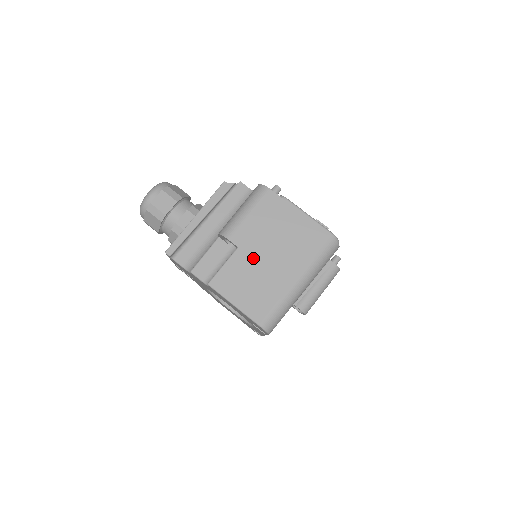
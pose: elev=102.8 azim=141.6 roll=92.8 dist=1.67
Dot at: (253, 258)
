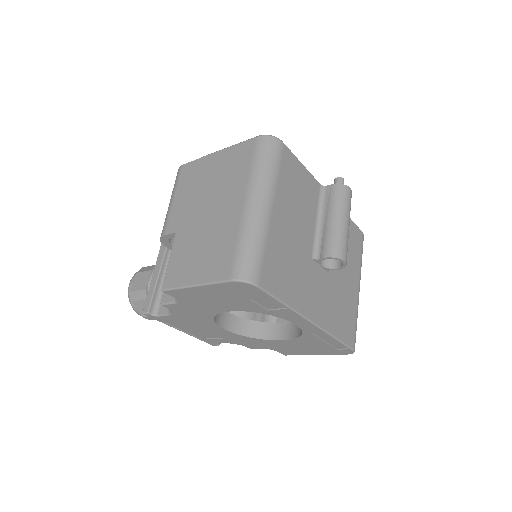
Dot at: (193, 227)
